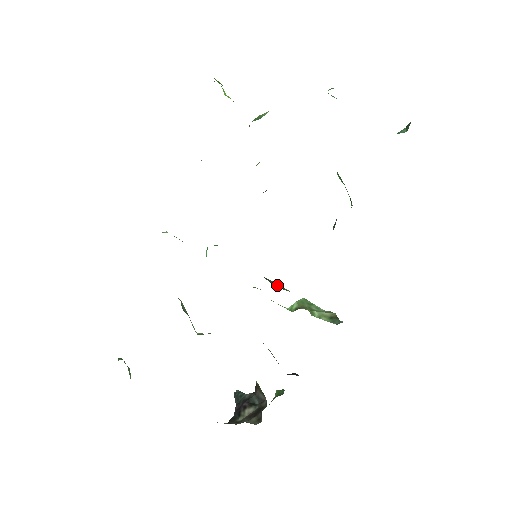
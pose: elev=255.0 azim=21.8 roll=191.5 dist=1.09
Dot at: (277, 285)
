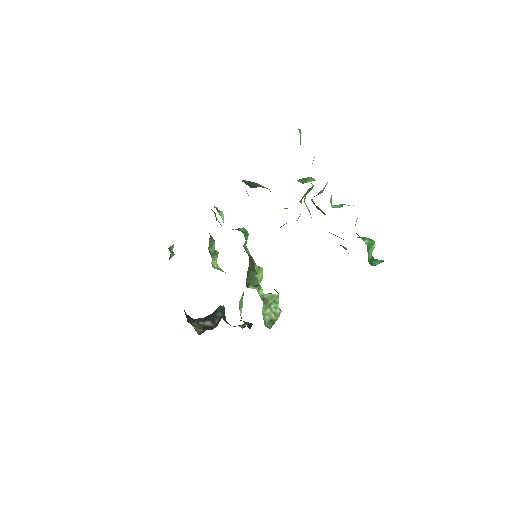
Dot at: (255, 280)
